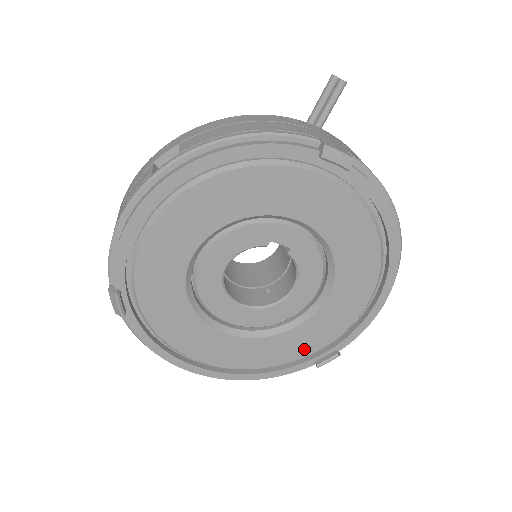
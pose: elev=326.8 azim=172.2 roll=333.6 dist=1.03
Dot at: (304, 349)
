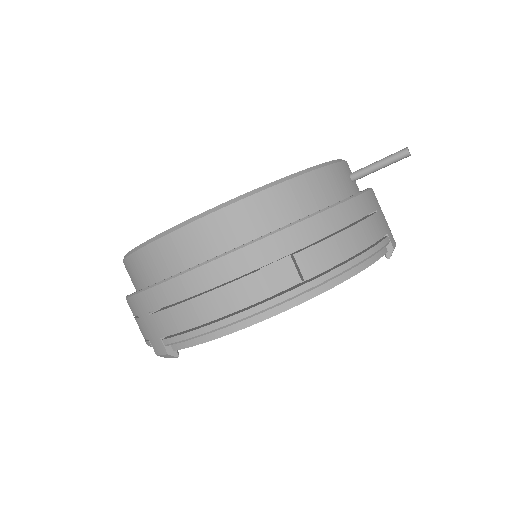
Dot at: occluded
